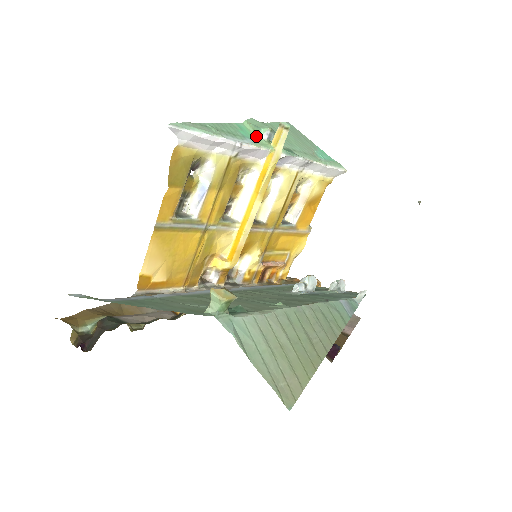
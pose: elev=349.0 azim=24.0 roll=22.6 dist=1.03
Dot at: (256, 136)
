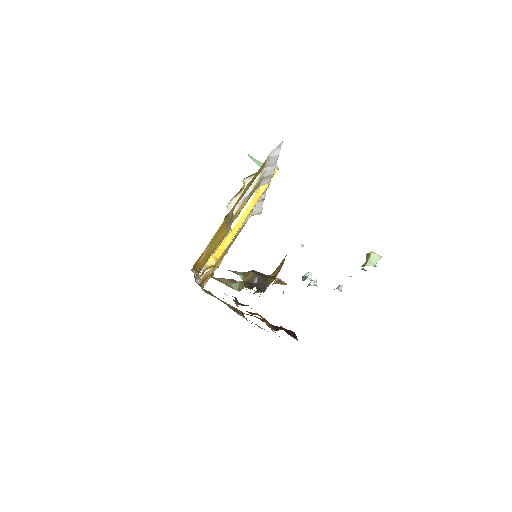
Dot at: occluded
